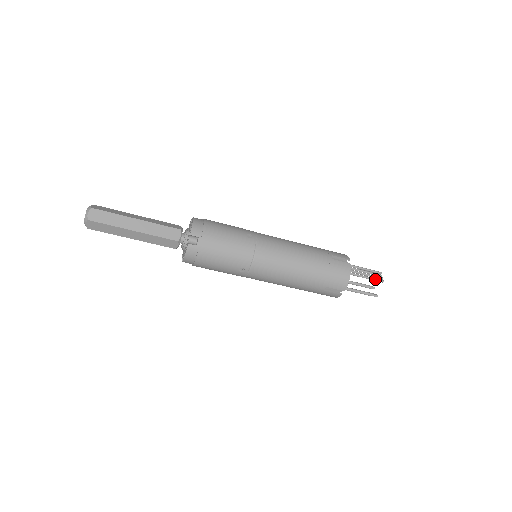
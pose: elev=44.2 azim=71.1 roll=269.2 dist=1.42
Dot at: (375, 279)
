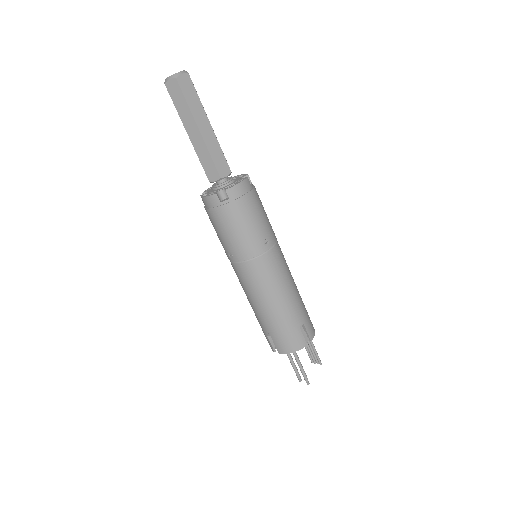
Dot at: (318, 356)
